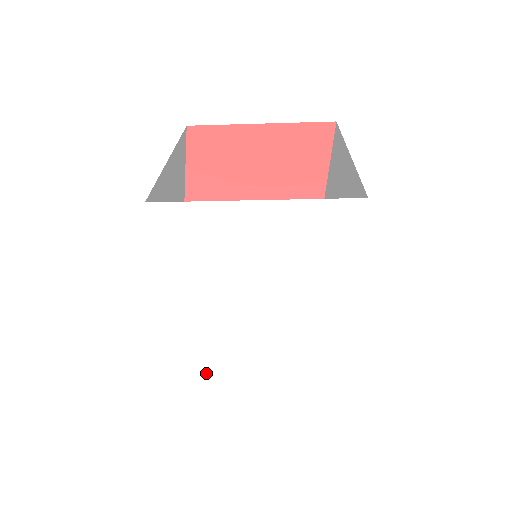
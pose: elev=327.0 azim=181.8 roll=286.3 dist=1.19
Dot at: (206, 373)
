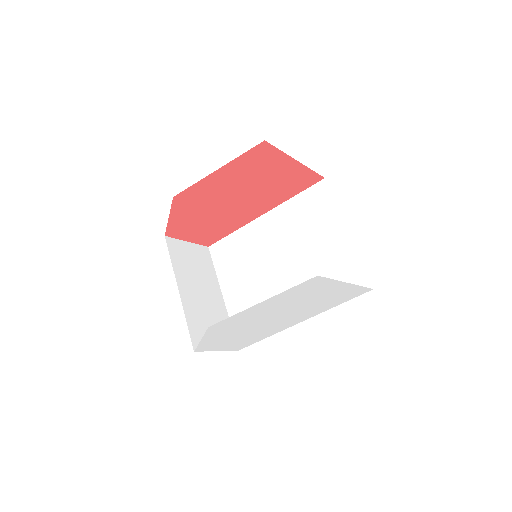
Dot at: (216, 338)
